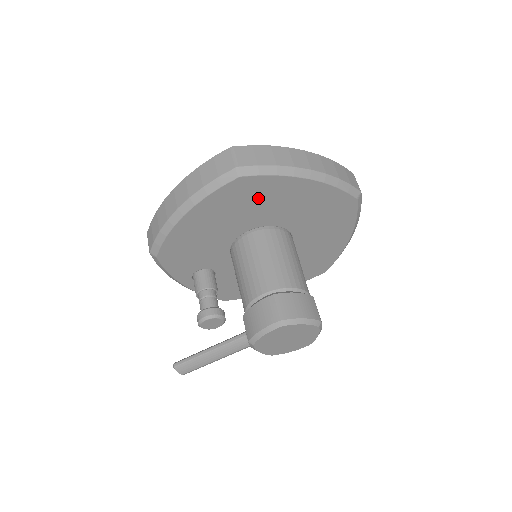
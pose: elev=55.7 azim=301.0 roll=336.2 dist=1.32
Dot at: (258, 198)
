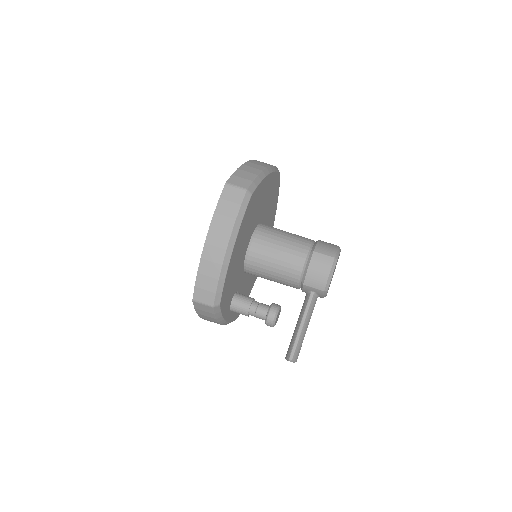
Dot at: (255, 206)
